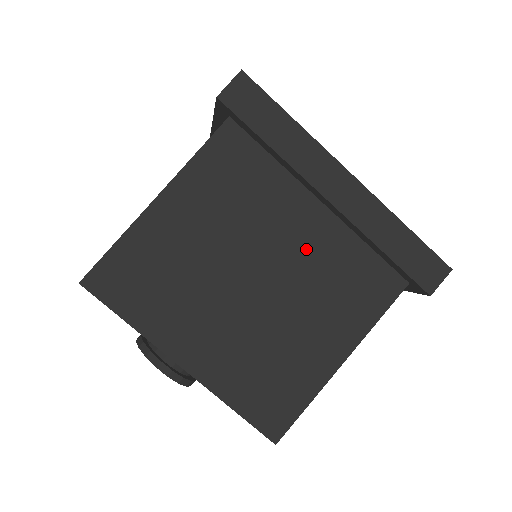
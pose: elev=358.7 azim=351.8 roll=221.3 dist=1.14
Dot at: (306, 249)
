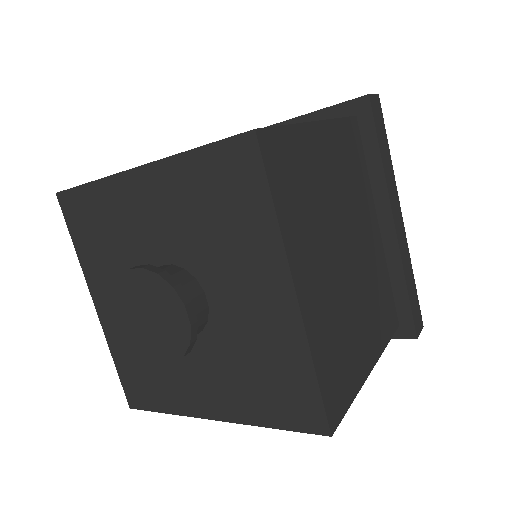
Dot at: (369, 252)
